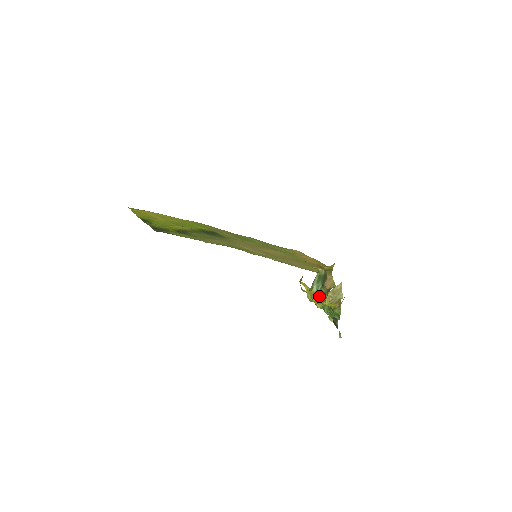
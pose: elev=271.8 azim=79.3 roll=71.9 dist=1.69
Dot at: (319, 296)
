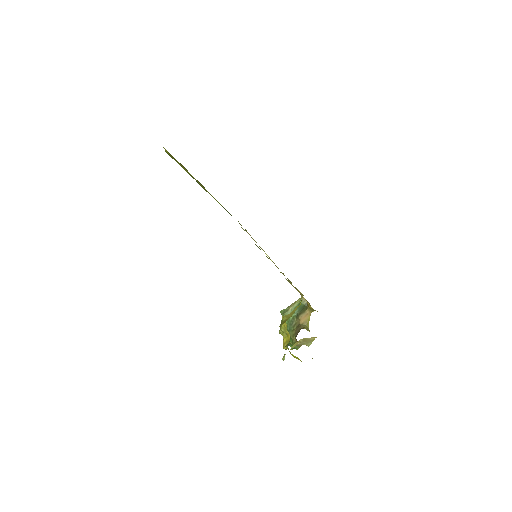
Dot at: (288, 321)
